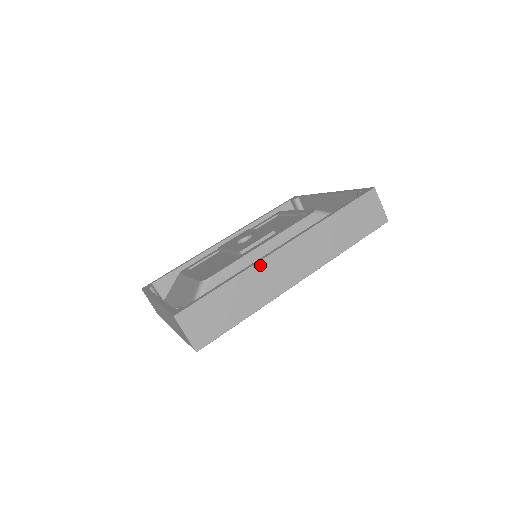
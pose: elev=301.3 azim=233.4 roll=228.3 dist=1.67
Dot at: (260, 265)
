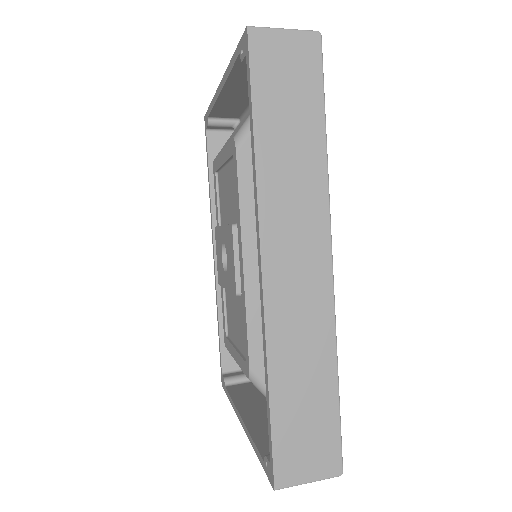
Dot at: (271, 321)
